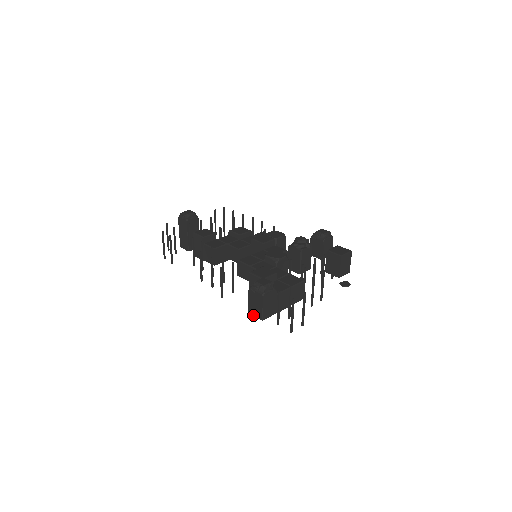
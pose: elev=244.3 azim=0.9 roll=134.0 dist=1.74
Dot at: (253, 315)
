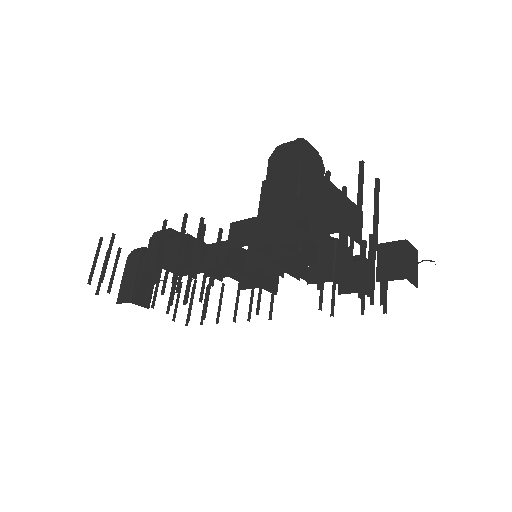
Dot at: (275, 200)
